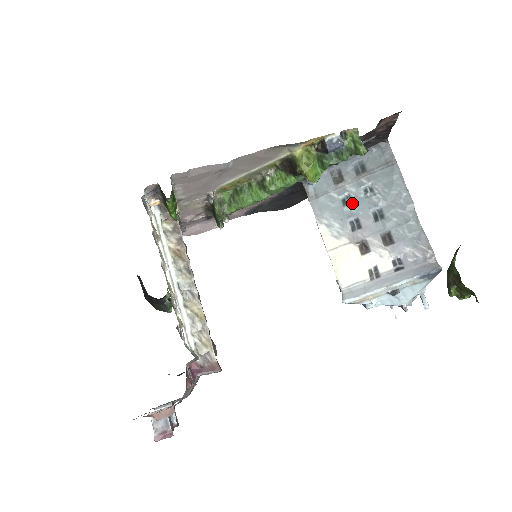
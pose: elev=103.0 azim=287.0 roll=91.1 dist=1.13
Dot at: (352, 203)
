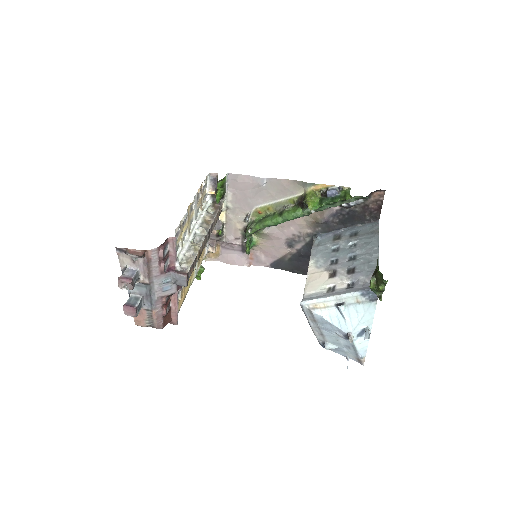
Dot at: (339, 251)
